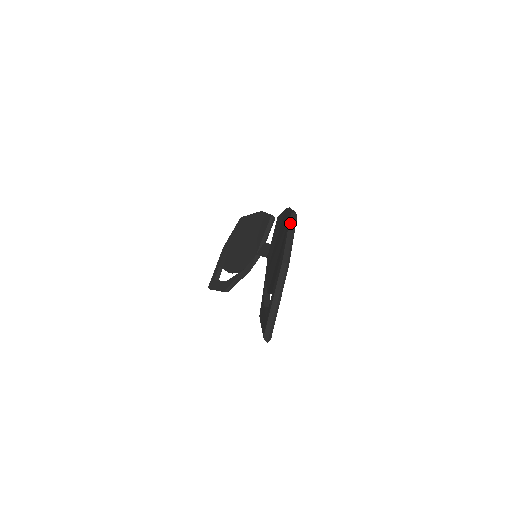
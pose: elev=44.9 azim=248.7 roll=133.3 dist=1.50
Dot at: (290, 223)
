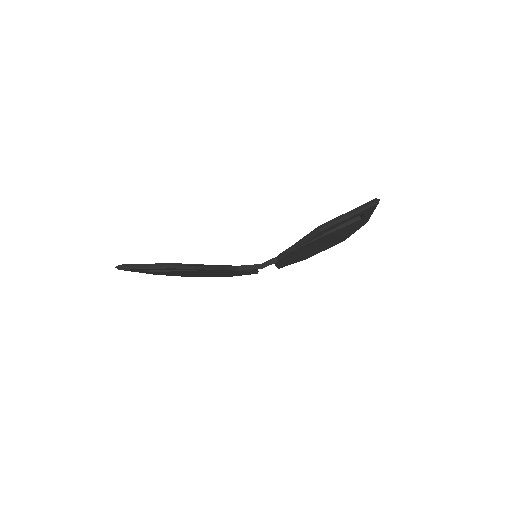
Dot at: occluded
